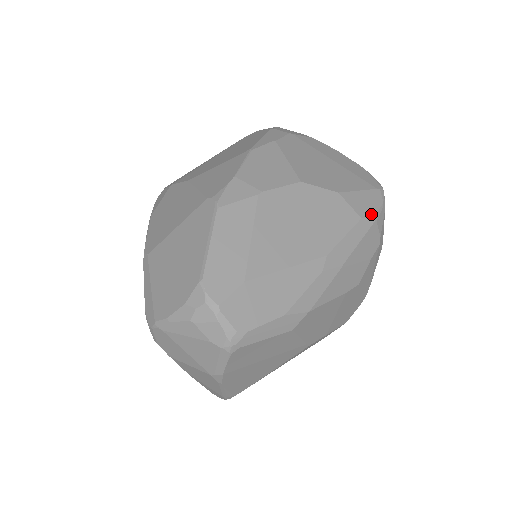
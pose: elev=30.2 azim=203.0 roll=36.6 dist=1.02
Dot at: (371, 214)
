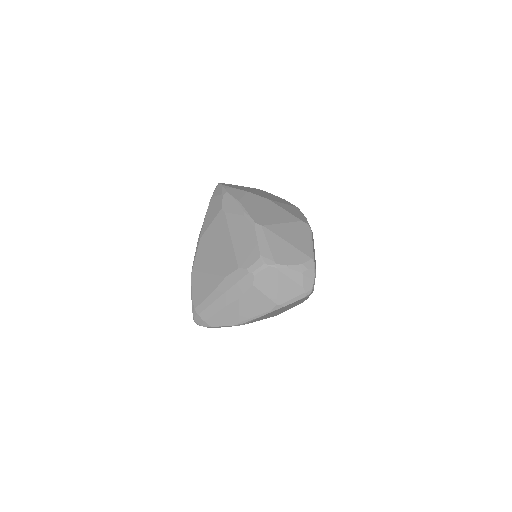
Dot at: occluded
